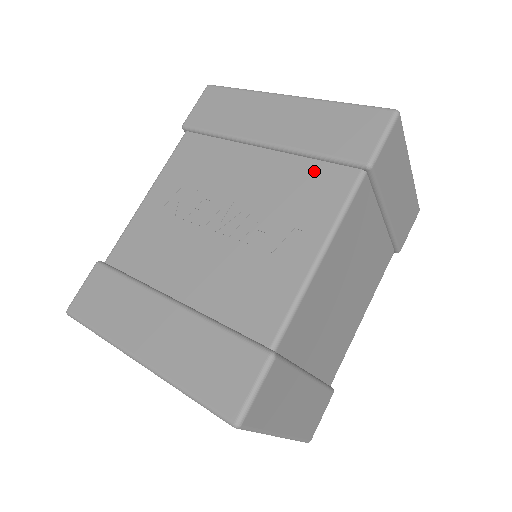
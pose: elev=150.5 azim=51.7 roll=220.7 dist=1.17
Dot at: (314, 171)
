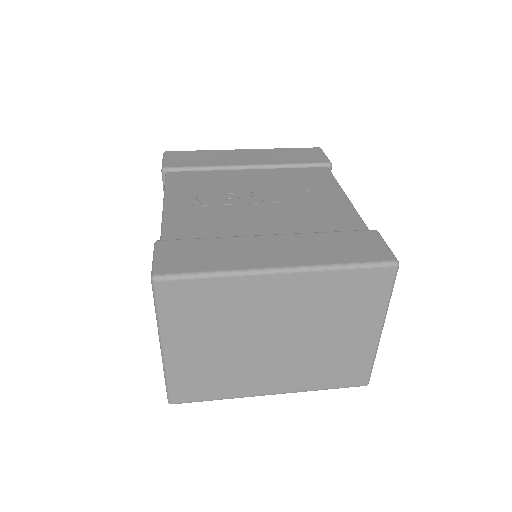
Dot at: (299, 171)
